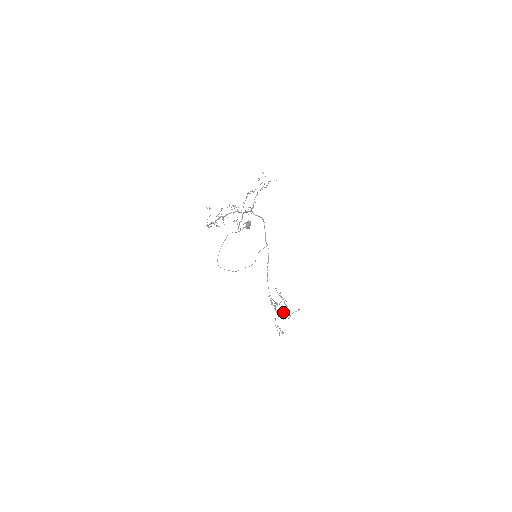
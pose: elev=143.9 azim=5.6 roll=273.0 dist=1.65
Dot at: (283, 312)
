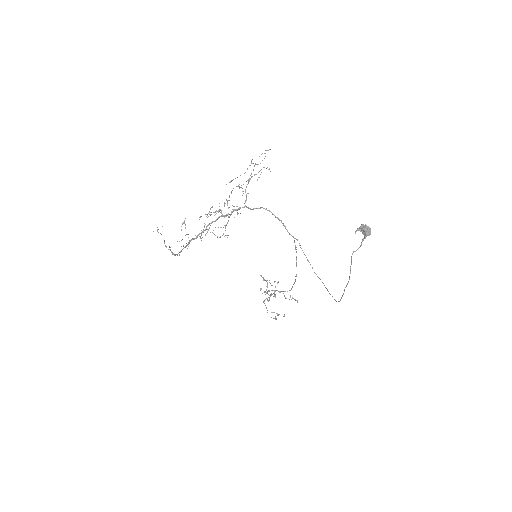
Dot at: occluded
